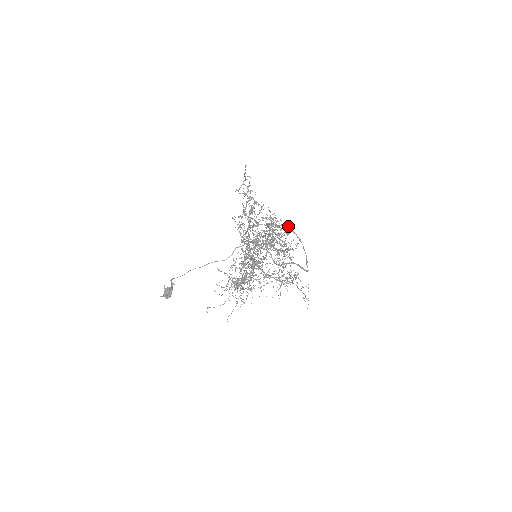
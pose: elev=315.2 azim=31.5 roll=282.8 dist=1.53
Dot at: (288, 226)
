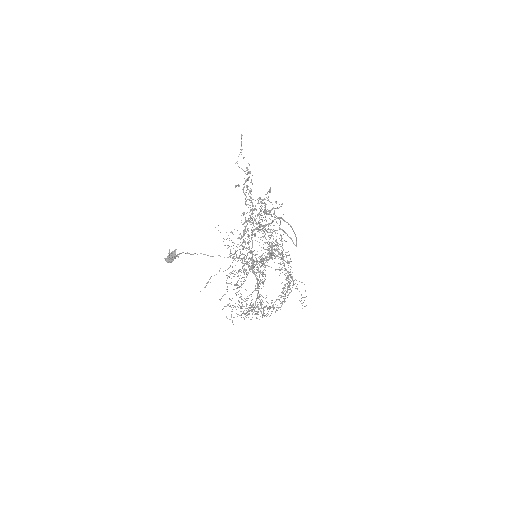
Dot at: (281, 217)
